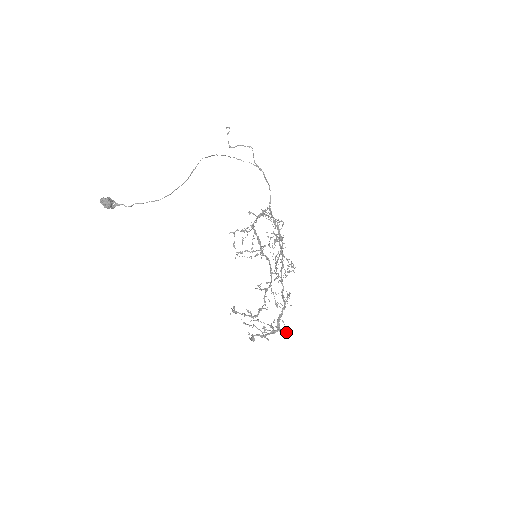
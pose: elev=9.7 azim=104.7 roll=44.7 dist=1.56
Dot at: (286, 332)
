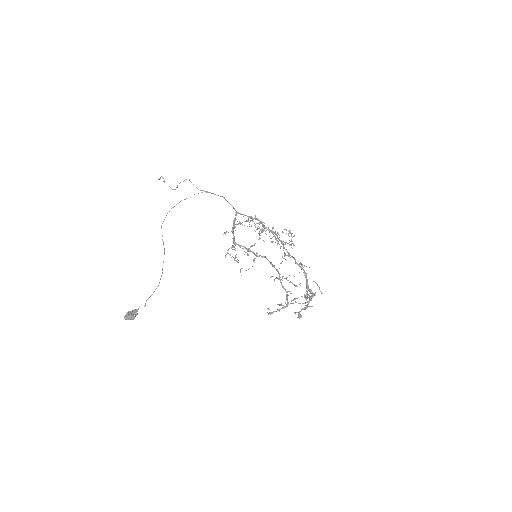
Dot at: (320, 291)
